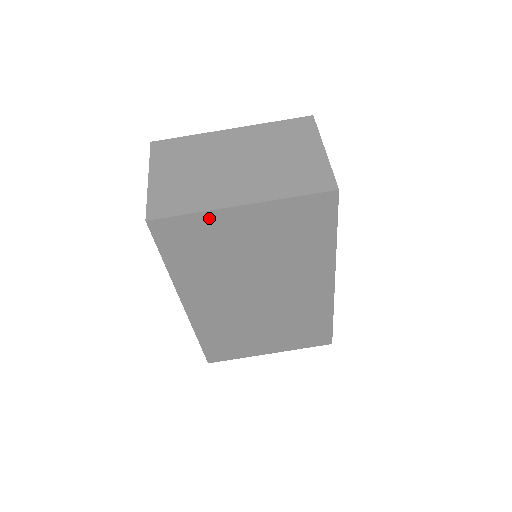
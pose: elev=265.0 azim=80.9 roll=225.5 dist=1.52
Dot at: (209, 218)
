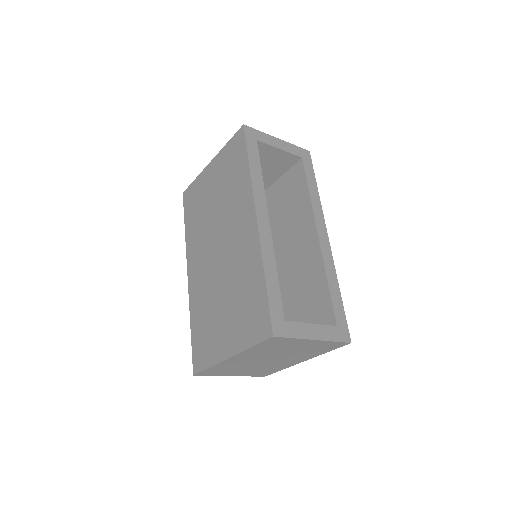
Dot at: occluded
